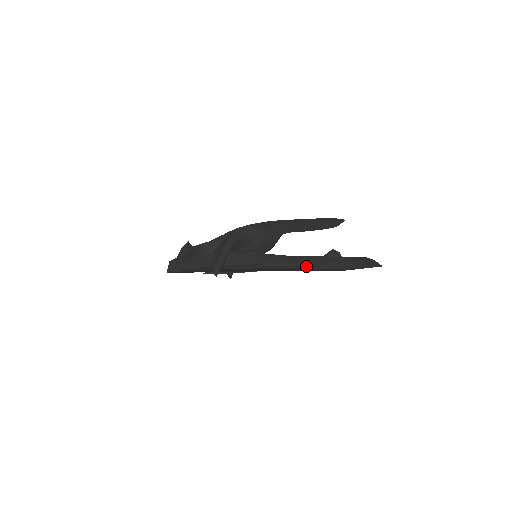
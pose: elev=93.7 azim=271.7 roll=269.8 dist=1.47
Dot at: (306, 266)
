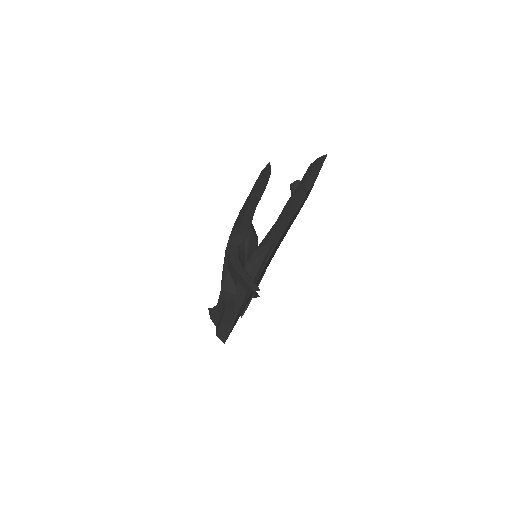
Dot at: (292, 214)
